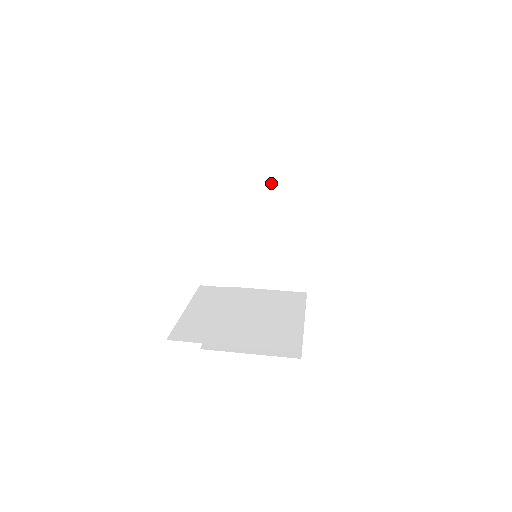
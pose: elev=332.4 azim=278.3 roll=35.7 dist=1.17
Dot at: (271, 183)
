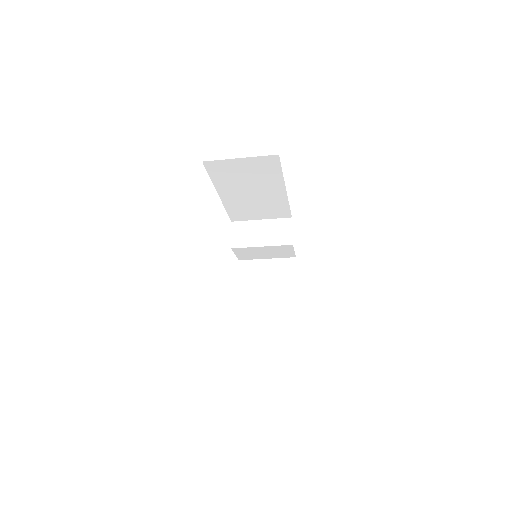
Dot at: (266, 232)
